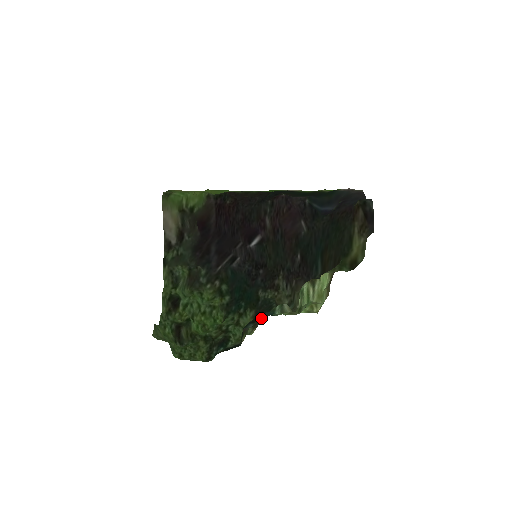
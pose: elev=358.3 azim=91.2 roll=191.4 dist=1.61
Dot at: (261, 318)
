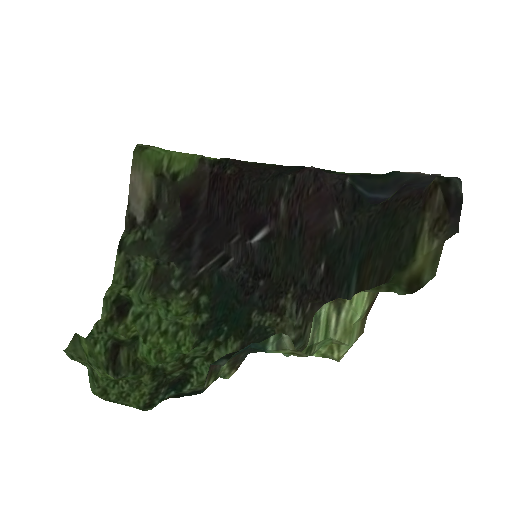
Dot at: (246, 354)
